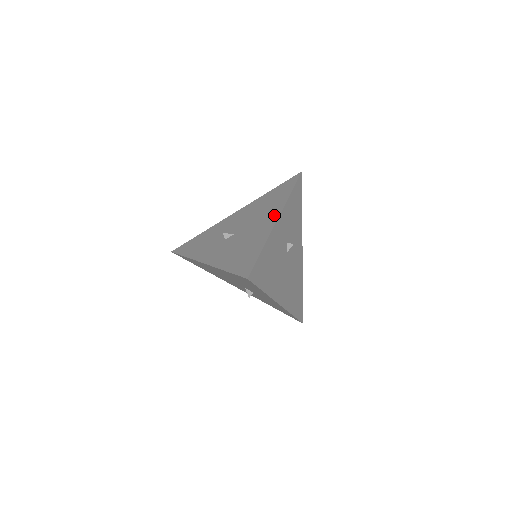
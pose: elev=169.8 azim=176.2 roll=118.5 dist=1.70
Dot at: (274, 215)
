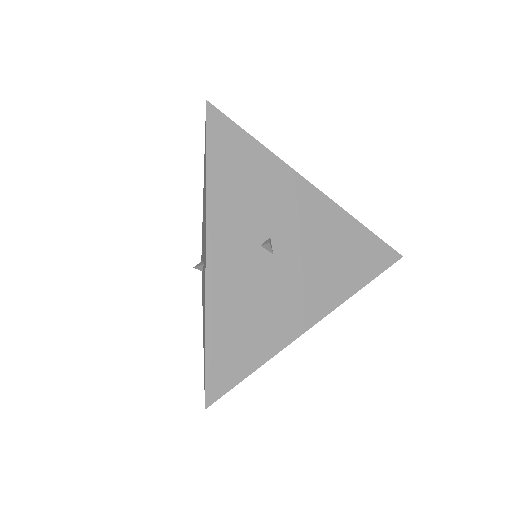
Dot at: occluded
